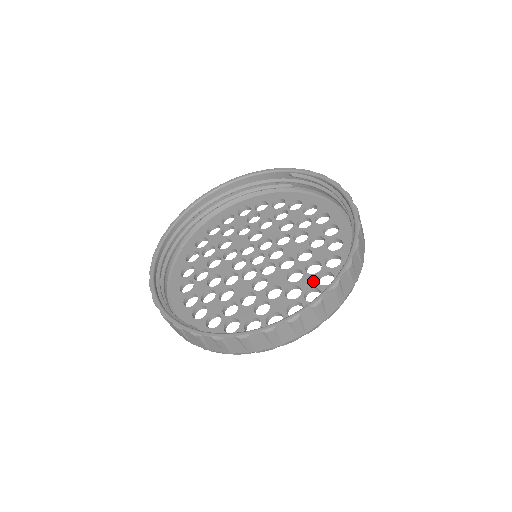
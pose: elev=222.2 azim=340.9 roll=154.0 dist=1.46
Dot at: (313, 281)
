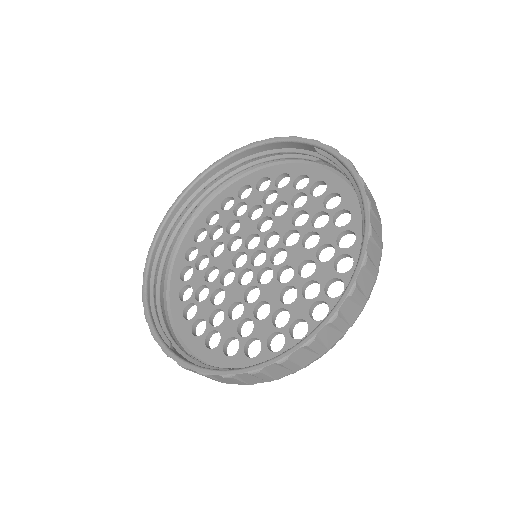
Dot at: (304, 310)
